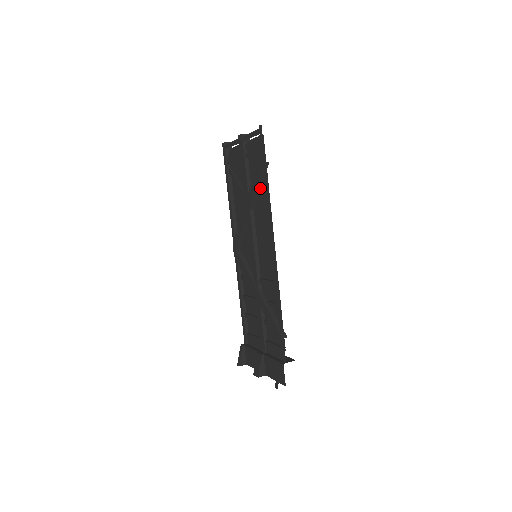
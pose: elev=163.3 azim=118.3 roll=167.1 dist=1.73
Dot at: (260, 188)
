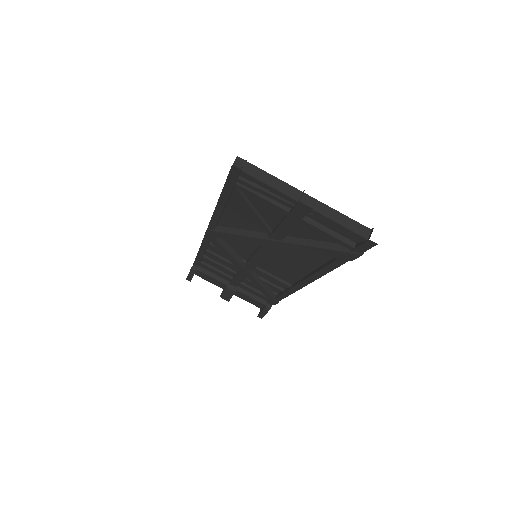
Dot at: occluded
